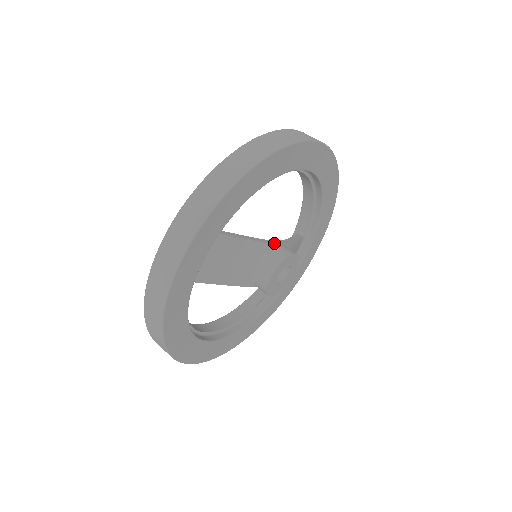
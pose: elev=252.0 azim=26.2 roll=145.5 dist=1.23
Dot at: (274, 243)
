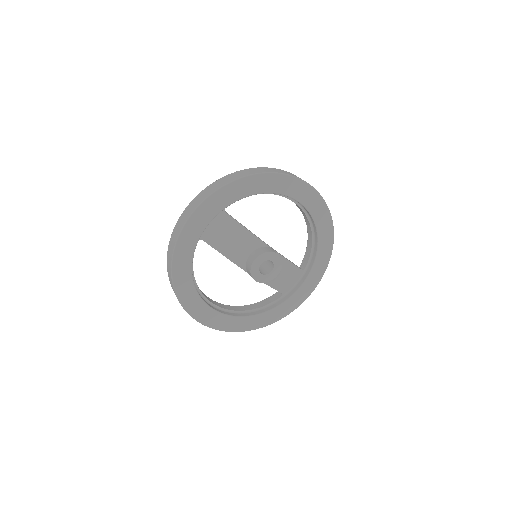
Dot at: (267, 244)
